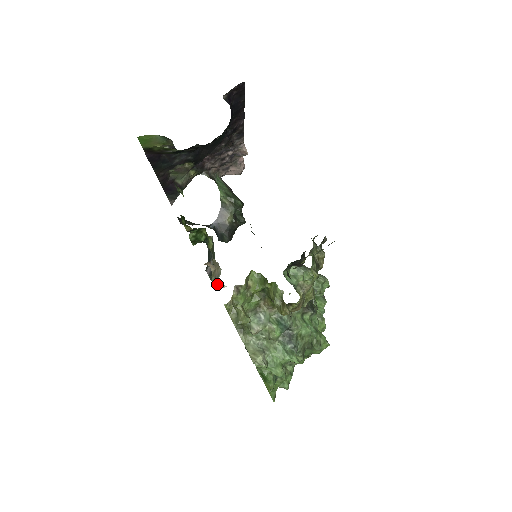
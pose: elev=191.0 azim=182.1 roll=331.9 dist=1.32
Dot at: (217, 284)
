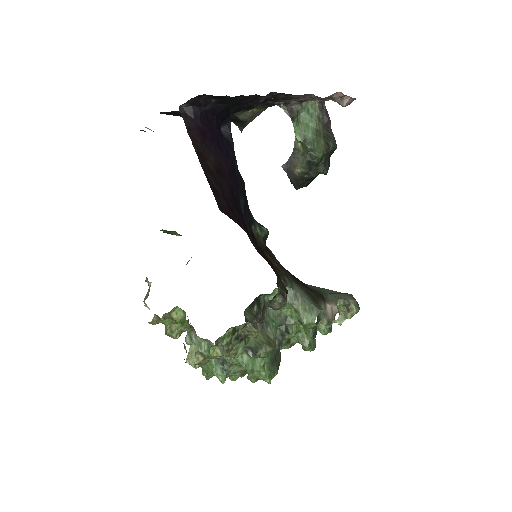
Dot at: occluded
